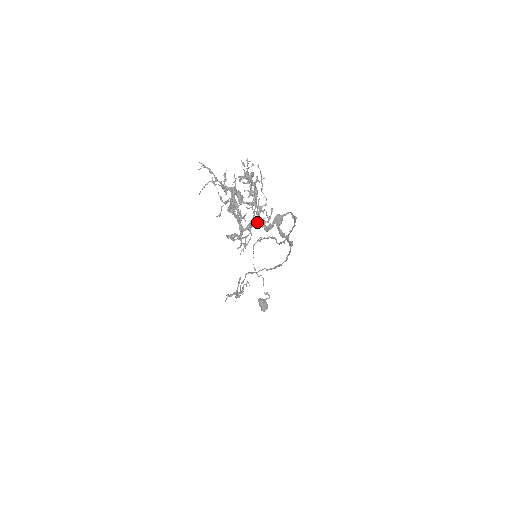
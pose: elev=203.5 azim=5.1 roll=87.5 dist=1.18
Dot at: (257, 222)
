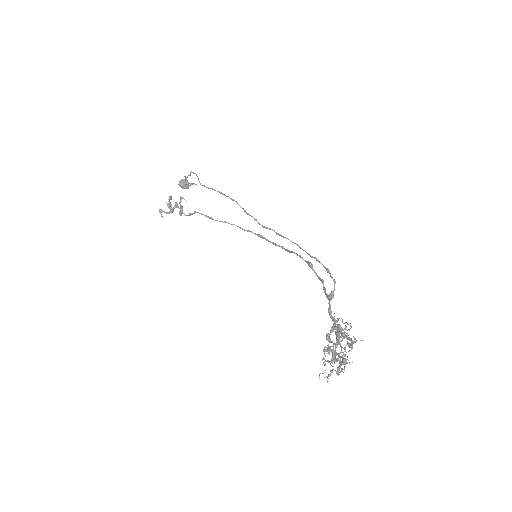
Dot at: occluded
